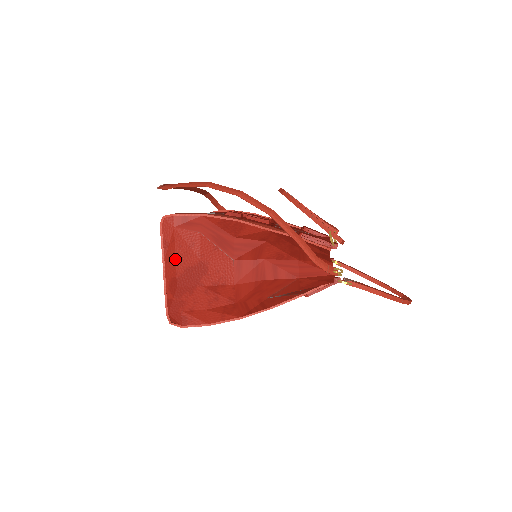
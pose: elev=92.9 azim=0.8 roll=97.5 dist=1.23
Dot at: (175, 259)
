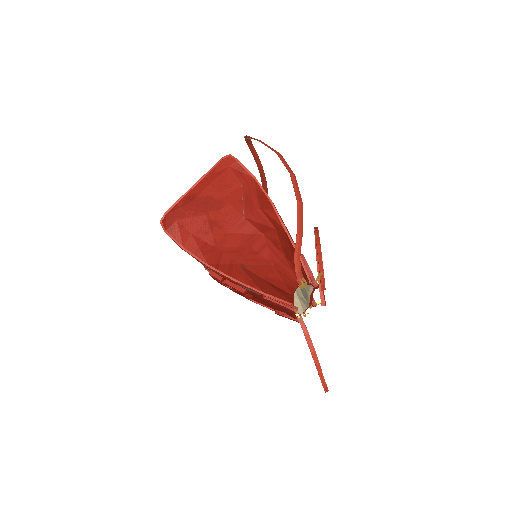
Dot at: (209, 184)
